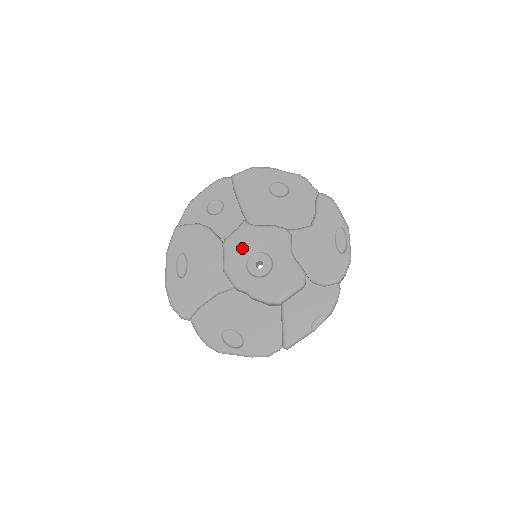
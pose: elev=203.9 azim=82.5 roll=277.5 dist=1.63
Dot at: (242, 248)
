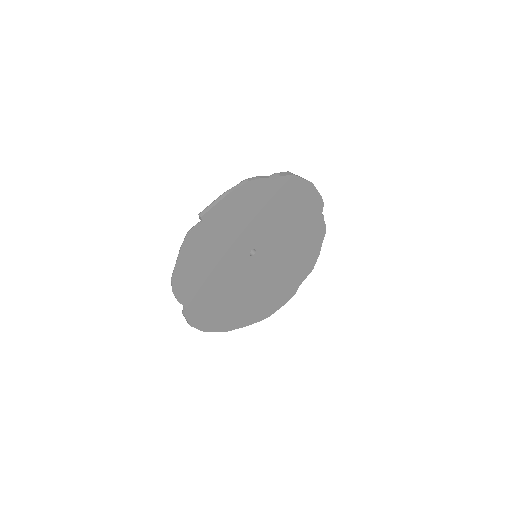
Dot at: occluded
